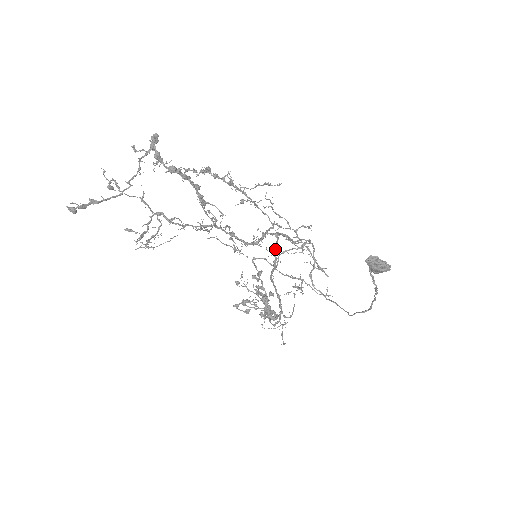
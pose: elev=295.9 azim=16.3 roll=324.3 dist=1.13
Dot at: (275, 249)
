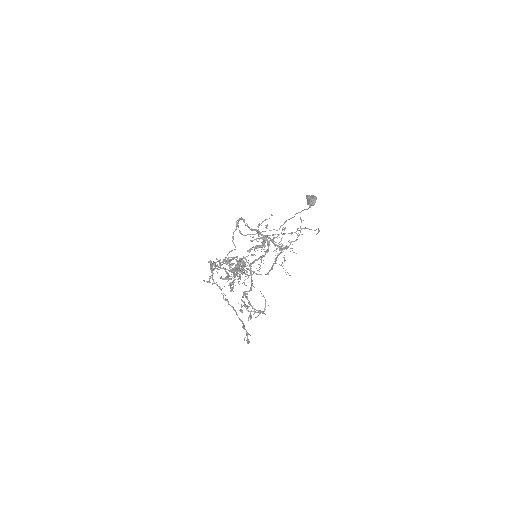
Dot at: occluded
